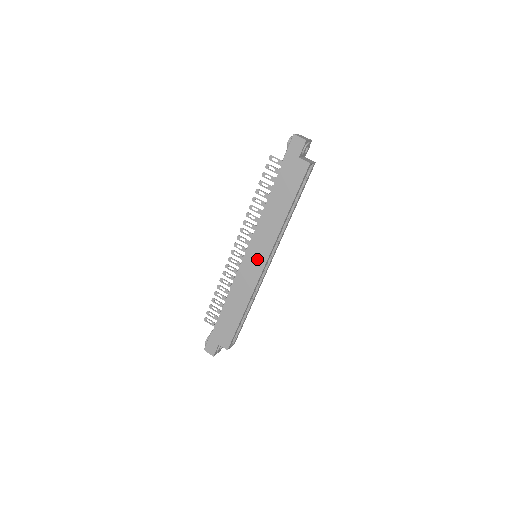
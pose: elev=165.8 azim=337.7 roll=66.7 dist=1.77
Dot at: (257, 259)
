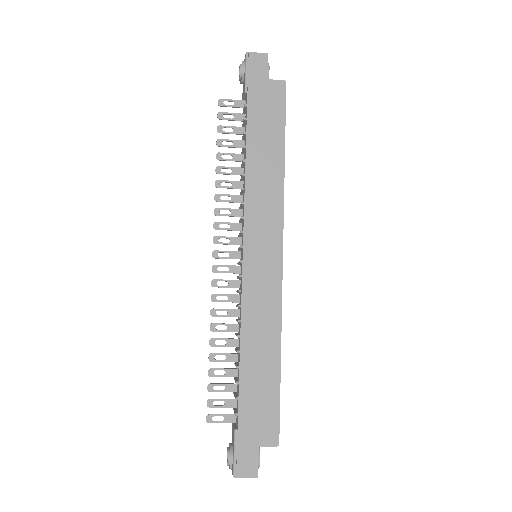
Dot at: (266, 252)
